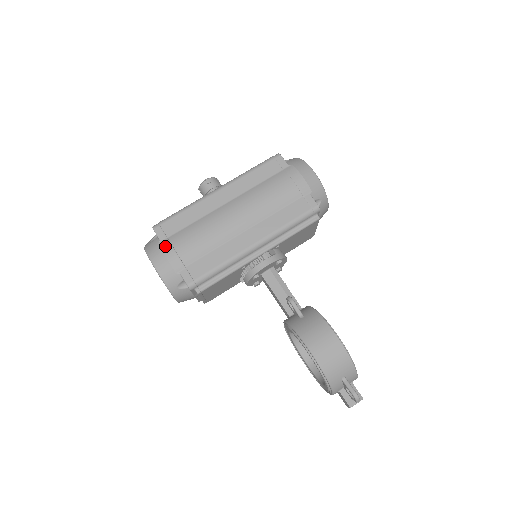
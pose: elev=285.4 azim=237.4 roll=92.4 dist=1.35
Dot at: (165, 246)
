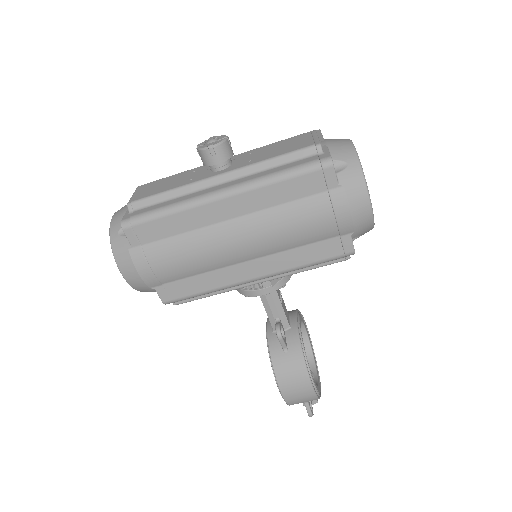
Dot at: (137, 258)
